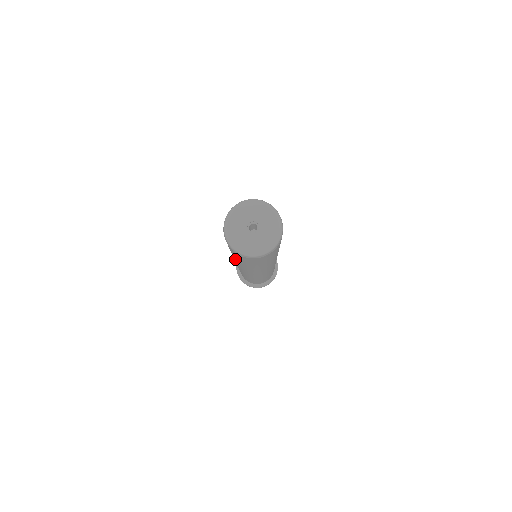
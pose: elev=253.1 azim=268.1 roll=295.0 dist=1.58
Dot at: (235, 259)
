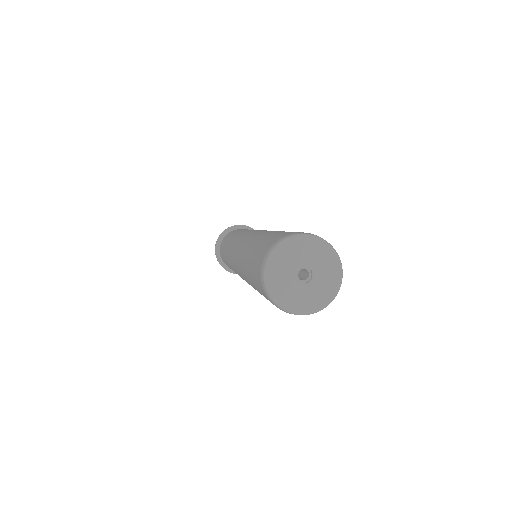
Dot at: occluded
